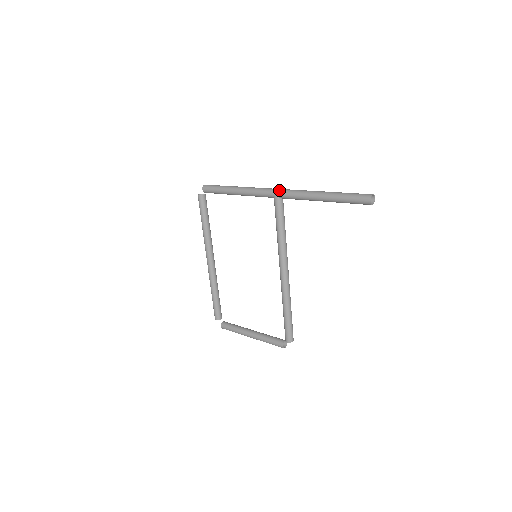
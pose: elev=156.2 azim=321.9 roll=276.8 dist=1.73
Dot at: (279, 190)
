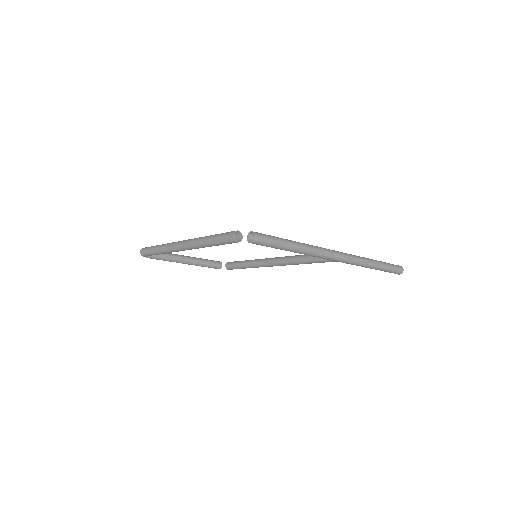
Dot at: (344, 260)
